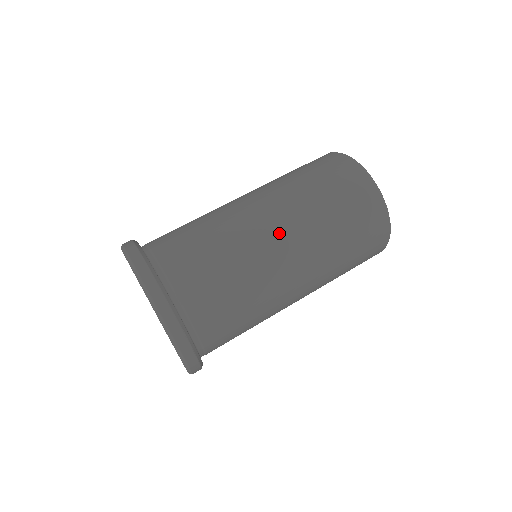
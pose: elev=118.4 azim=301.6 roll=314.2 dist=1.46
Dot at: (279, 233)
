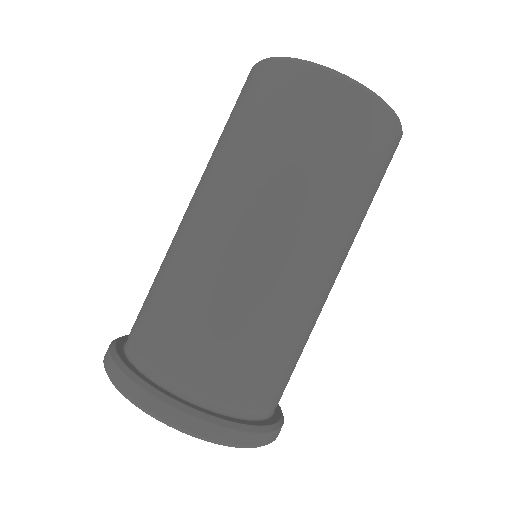
Dot at: (323, 265)
